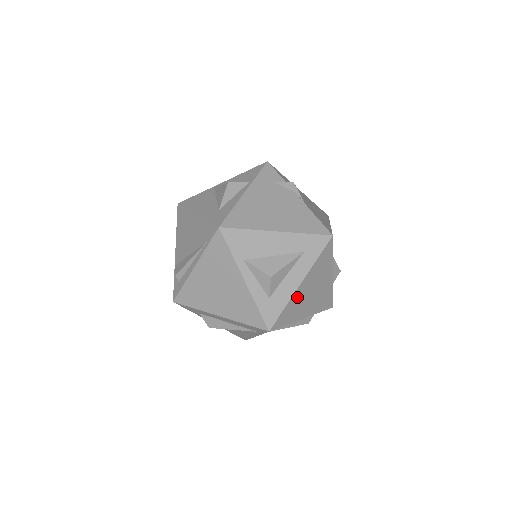
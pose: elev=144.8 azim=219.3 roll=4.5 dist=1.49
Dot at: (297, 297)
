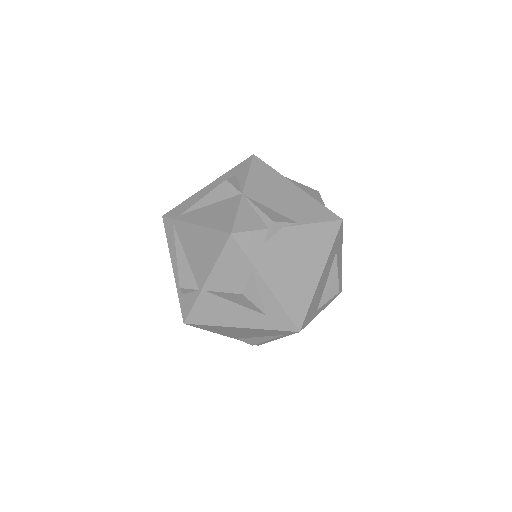
Dot at: occluded
